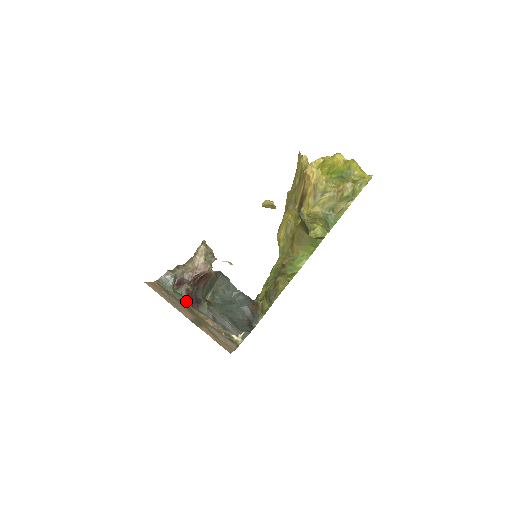
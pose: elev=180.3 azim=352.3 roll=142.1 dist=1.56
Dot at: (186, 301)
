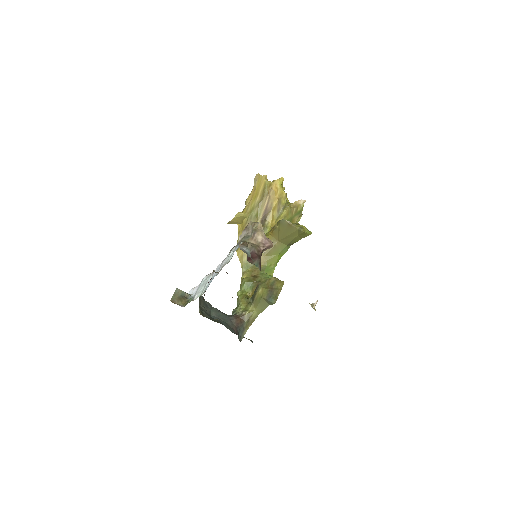
Dot at: occluded
